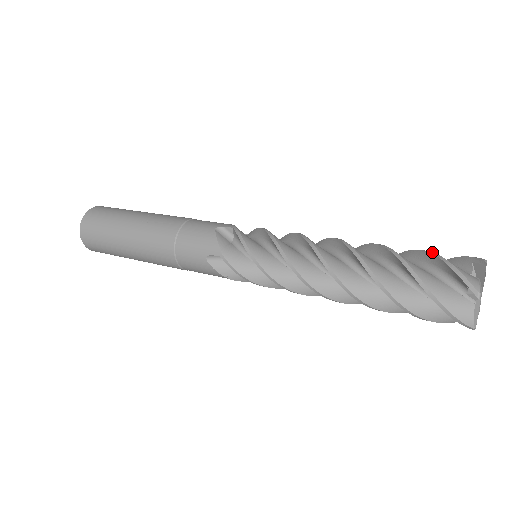
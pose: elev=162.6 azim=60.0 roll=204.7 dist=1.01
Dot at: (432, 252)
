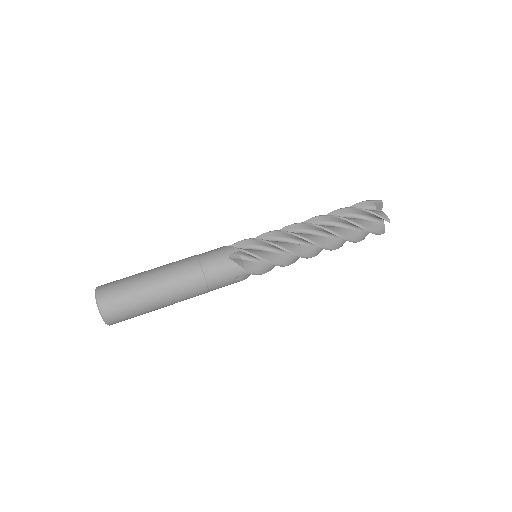
Dot at: (366, 229)
